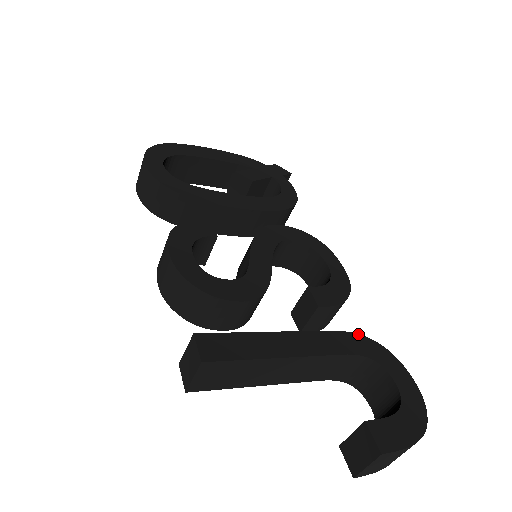
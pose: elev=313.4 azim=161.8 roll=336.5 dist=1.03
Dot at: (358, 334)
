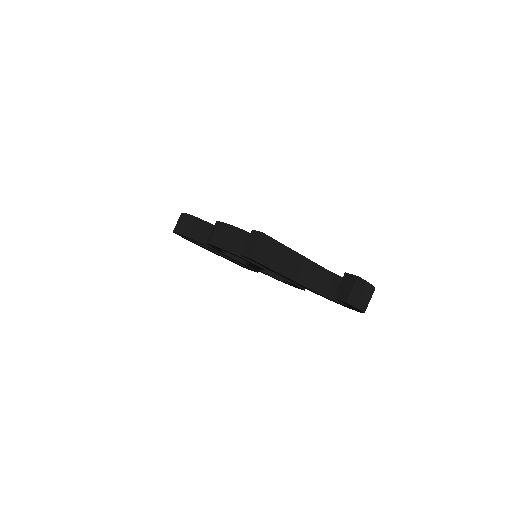
Dot at: occluded
